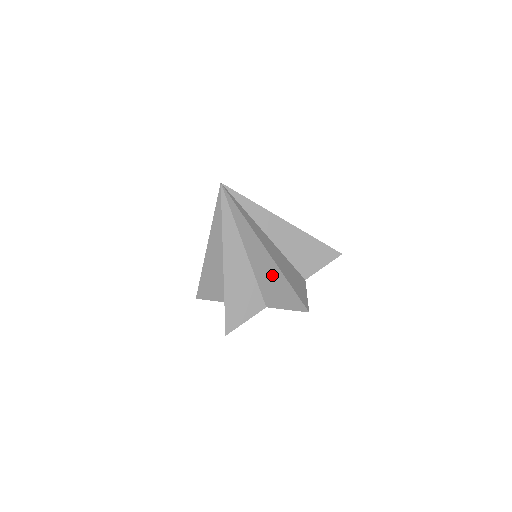
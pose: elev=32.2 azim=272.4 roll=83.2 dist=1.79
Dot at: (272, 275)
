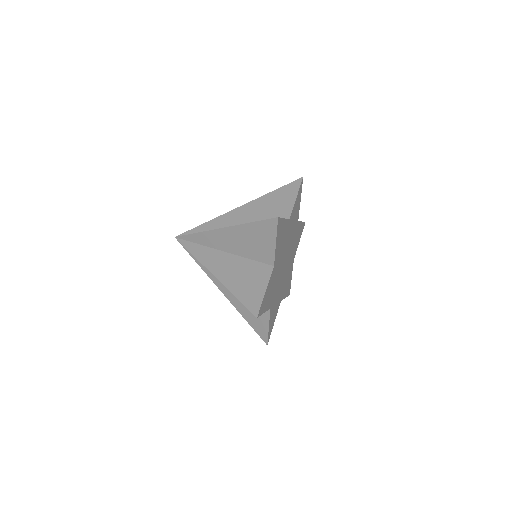
Dot at: (243, 237)
